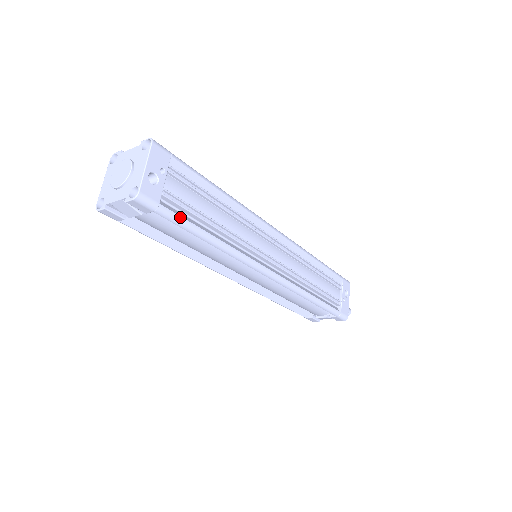
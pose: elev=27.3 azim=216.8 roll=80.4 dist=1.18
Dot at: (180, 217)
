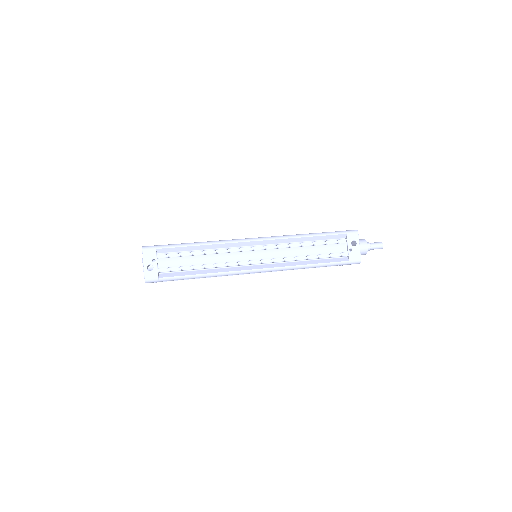
Dot at: (174, 277)
